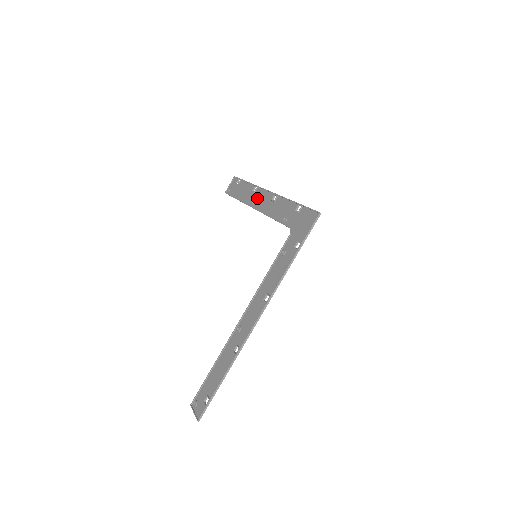
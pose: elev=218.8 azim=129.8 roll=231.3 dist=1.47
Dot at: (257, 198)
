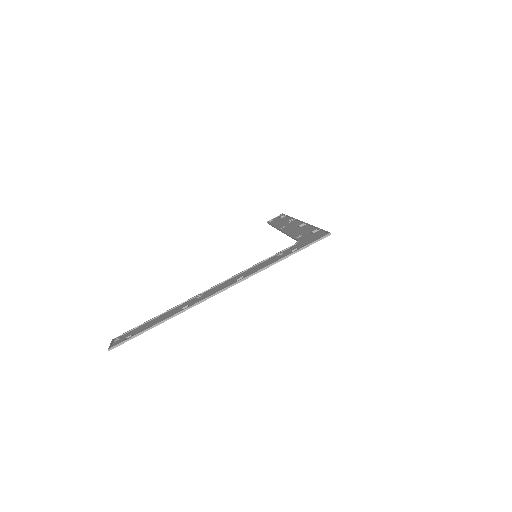
Dot at: (288, 225)
